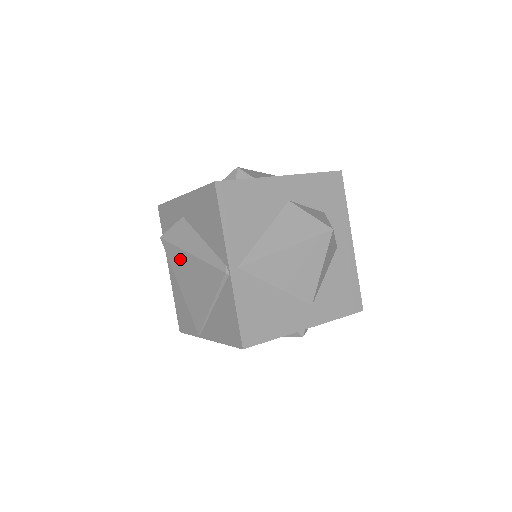
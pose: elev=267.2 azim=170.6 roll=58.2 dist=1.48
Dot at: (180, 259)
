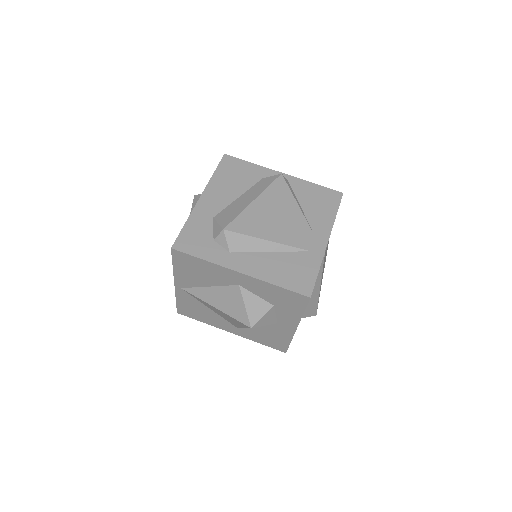
Dot at: occluded
